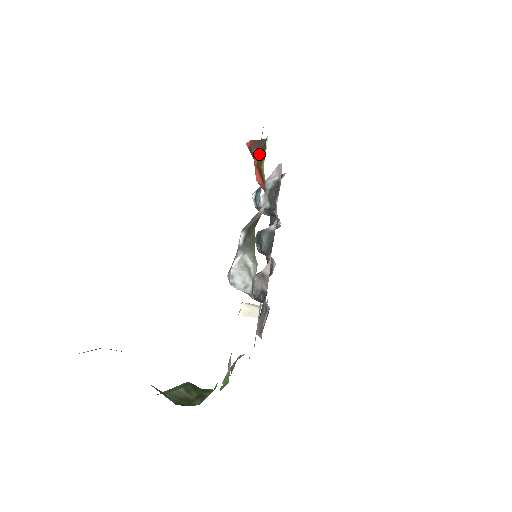
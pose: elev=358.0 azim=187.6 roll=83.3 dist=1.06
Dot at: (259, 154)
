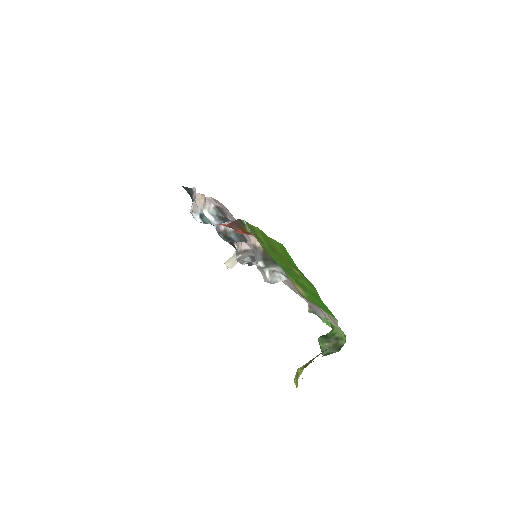
Dot at: (239, 227)
